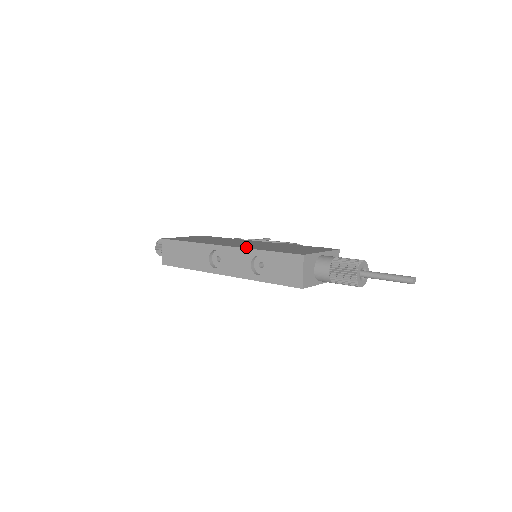
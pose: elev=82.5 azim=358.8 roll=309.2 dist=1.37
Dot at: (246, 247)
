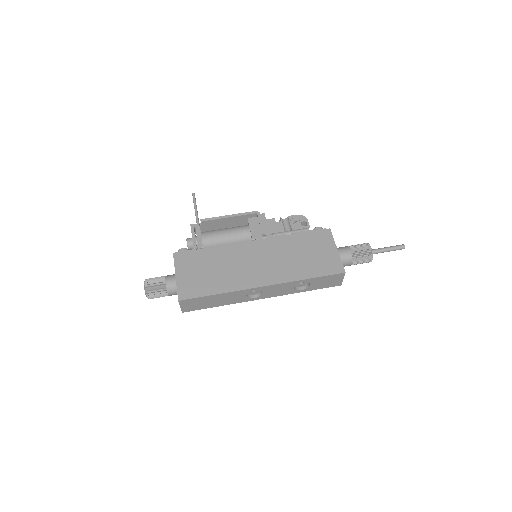
Dot at: (285, 279)
